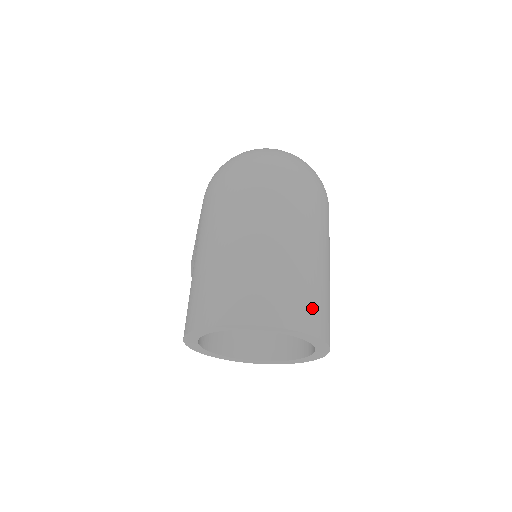
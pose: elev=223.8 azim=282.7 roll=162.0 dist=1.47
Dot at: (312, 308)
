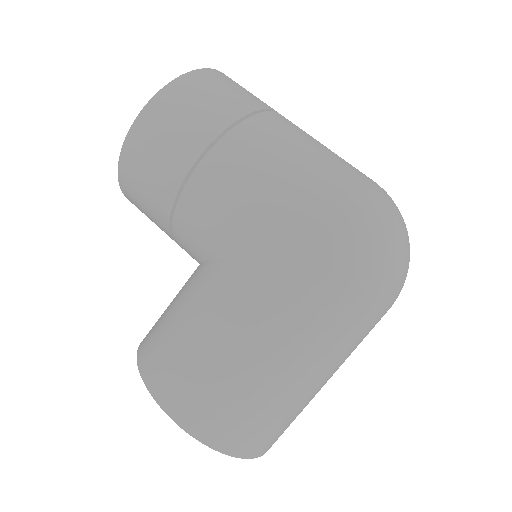
Dot at: occluded
